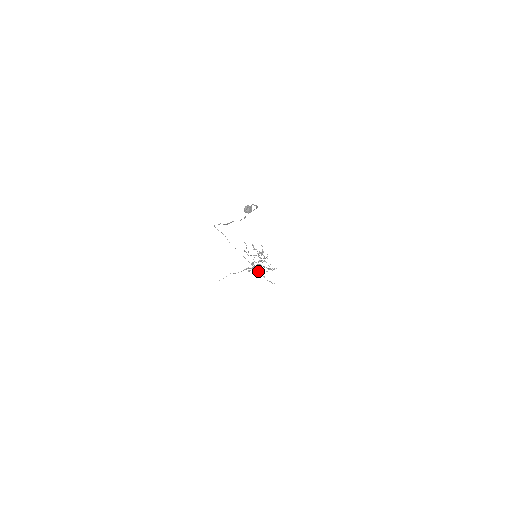
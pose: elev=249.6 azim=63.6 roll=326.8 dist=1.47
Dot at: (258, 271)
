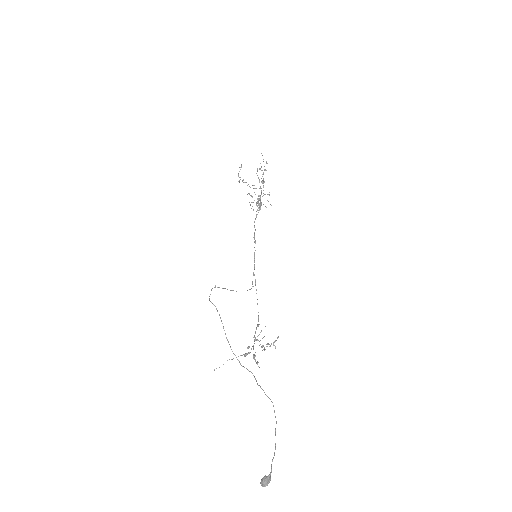
Dot at: (258, 326)
